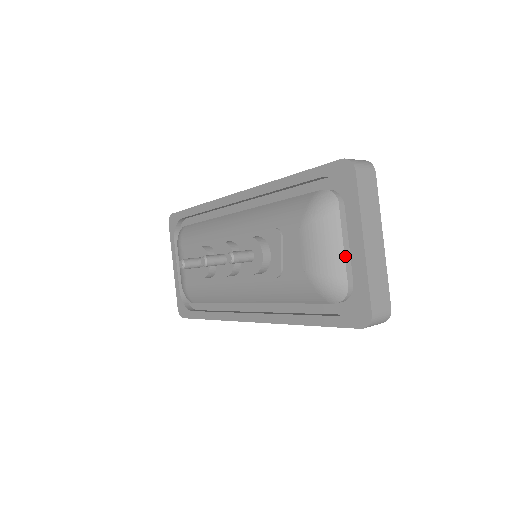
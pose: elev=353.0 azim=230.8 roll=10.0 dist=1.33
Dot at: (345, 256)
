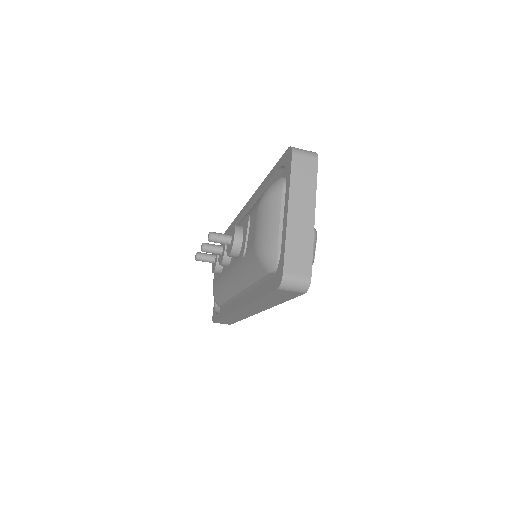
Dot at: (280, 228)
